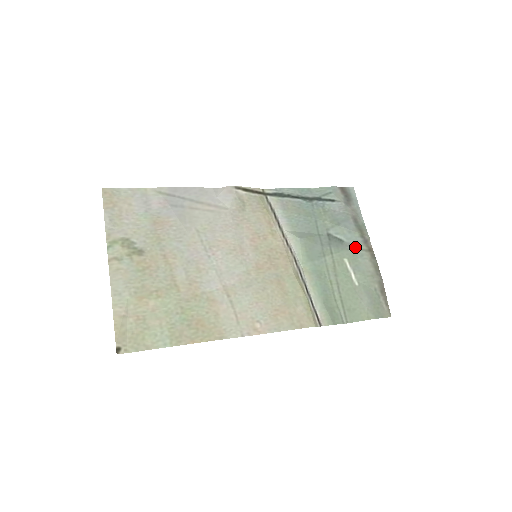
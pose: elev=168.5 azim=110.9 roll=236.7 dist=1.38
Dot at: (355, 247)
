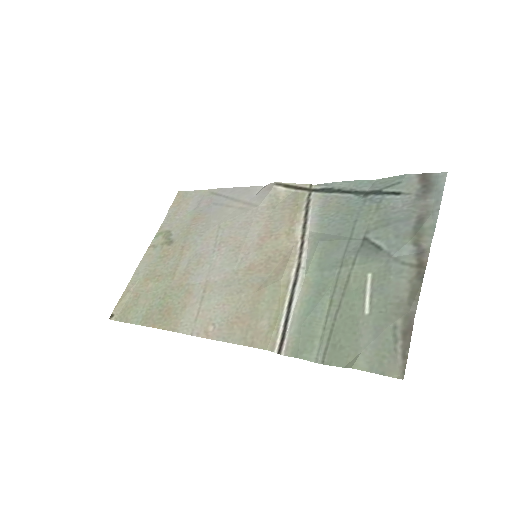
Dot at: (396, 259)
